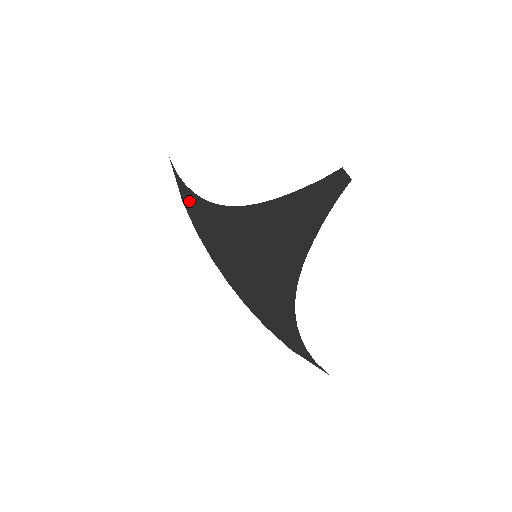
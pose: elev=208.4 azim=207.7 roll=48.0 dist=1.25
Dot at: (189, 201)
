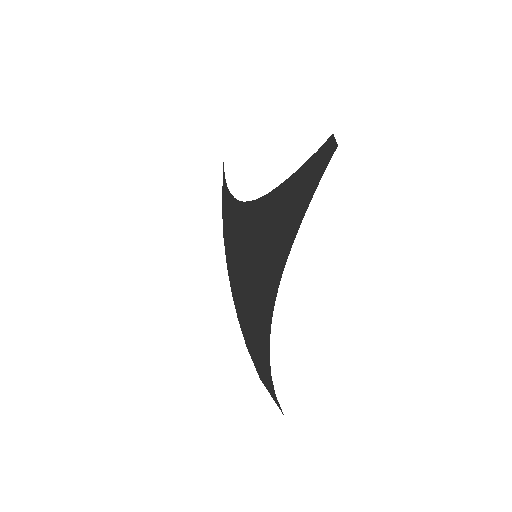
Dot at: (226, 203)
